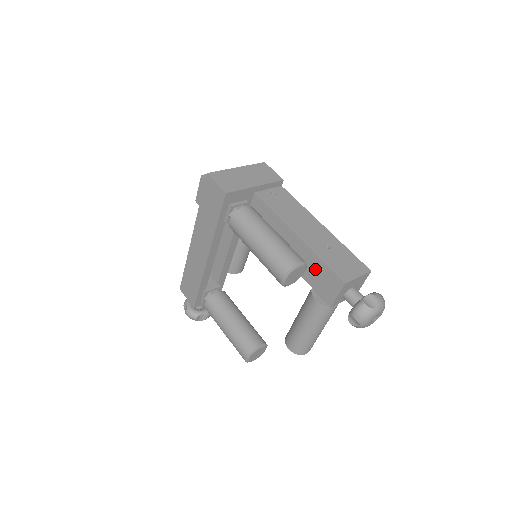
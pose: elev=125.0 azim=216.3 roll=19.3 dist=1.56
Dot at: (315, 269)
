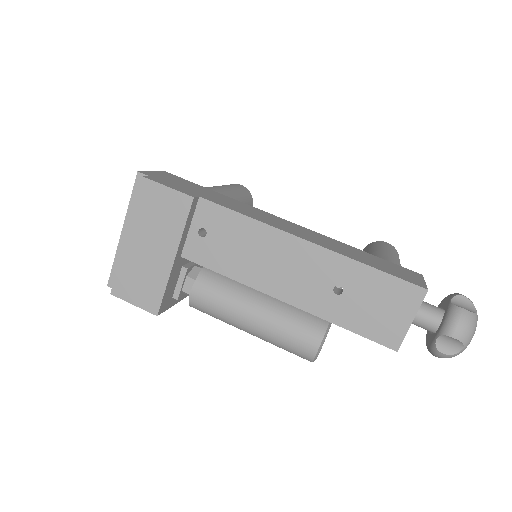
Dot at: occluded
